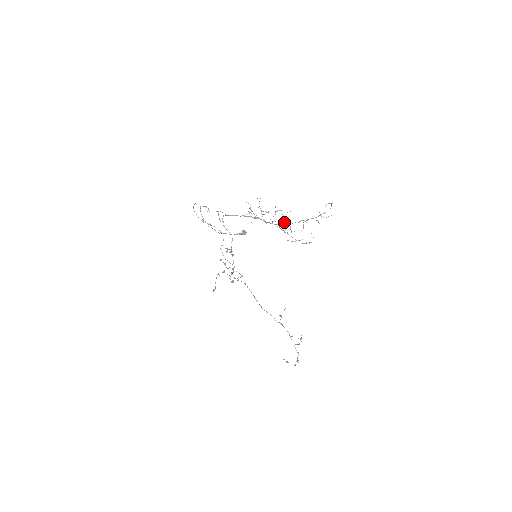
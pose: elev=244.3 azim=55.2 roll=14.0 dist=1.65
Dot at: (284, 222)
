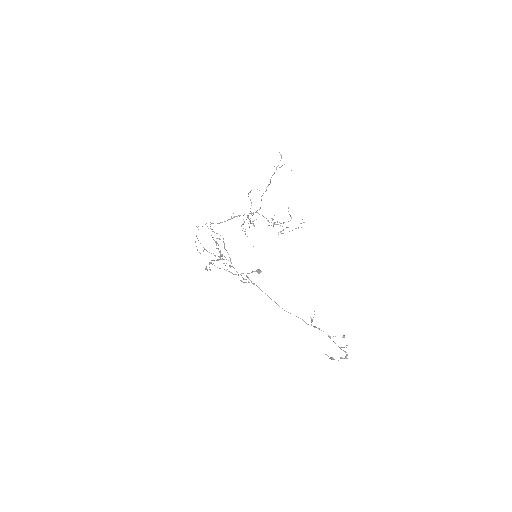
Dot at: (272, 220)
